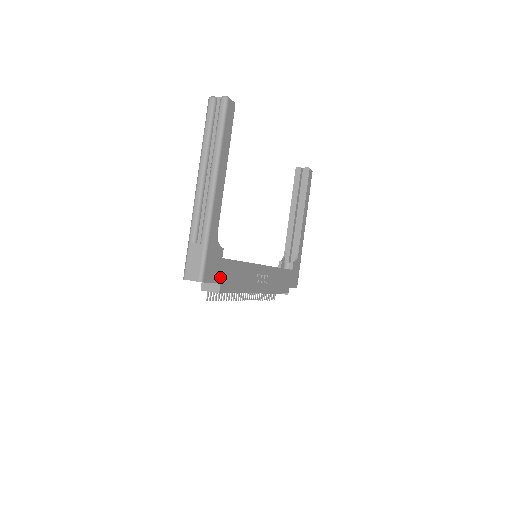
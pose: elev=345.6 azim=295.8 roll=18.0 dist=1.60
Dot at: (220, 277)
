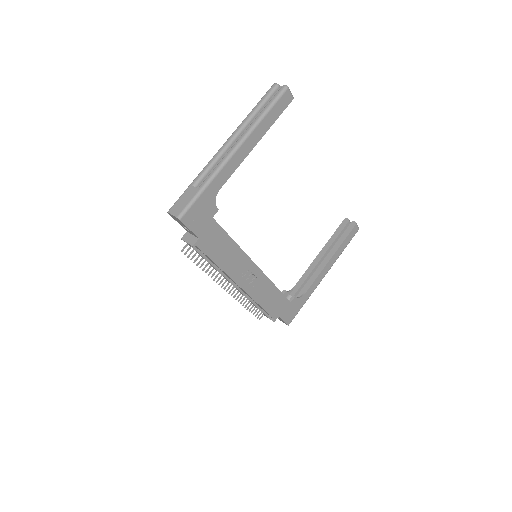
Dot at: (202, 233)
